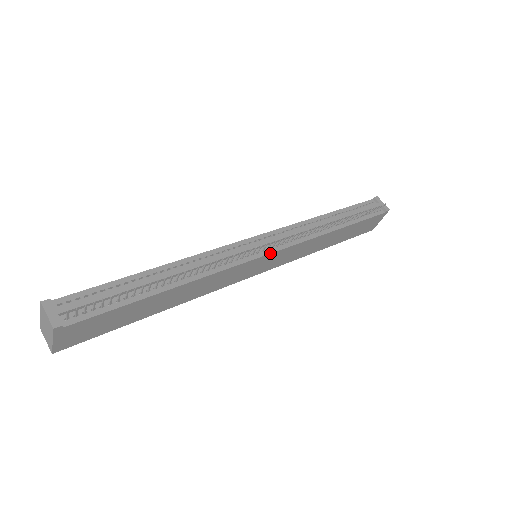
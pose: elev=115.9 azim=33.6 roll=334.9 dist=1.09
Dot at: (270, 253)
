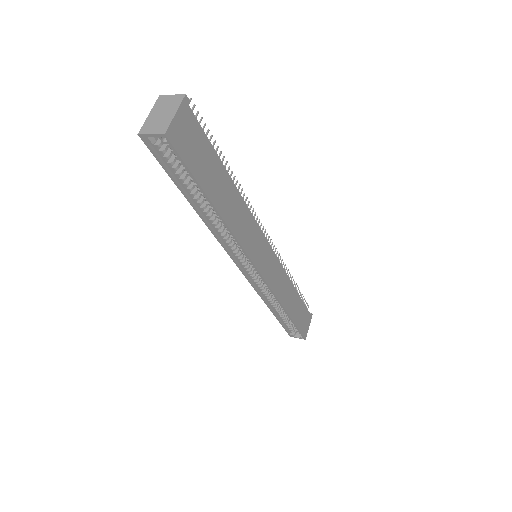
Dot at: (270, 245)
